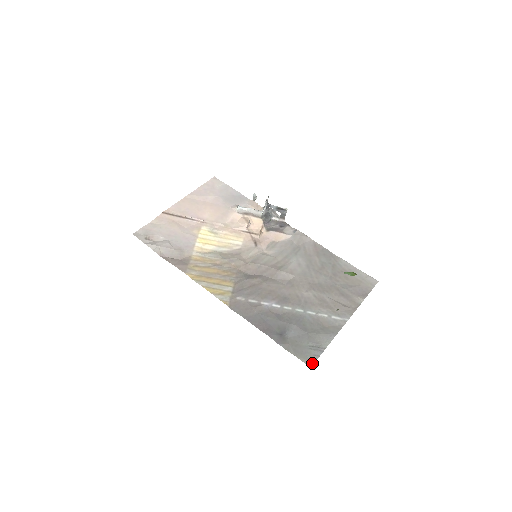
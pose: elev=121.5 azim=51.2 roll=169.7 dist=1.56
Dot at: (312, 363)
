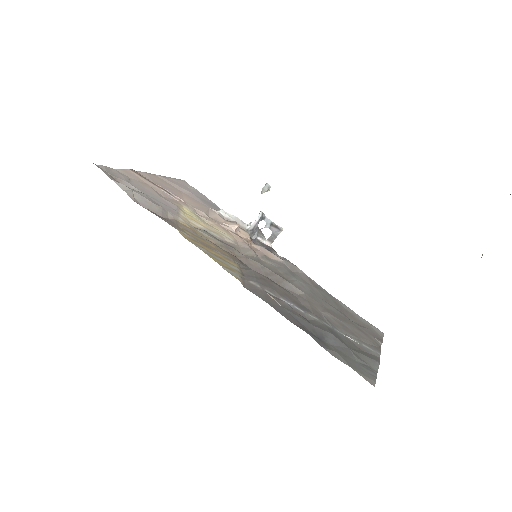
Dot at: (373, 382)
